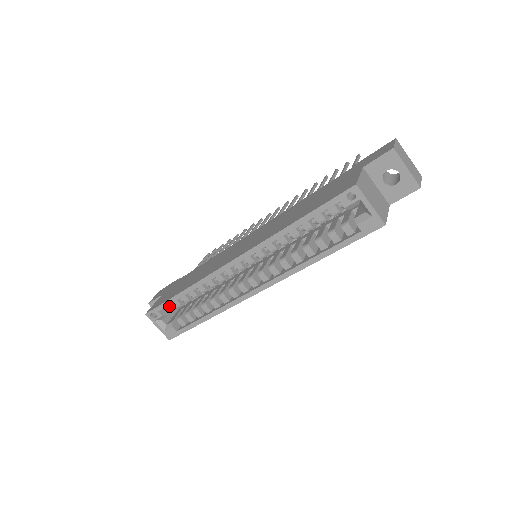
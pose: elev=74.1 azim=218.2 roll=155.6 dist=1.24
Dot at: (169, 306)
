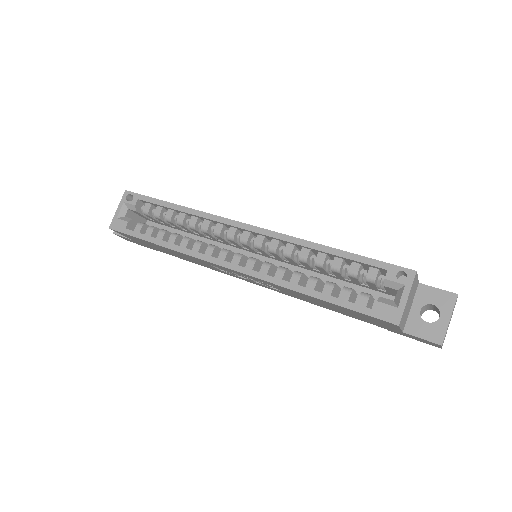
Dot at: (150, 206)
